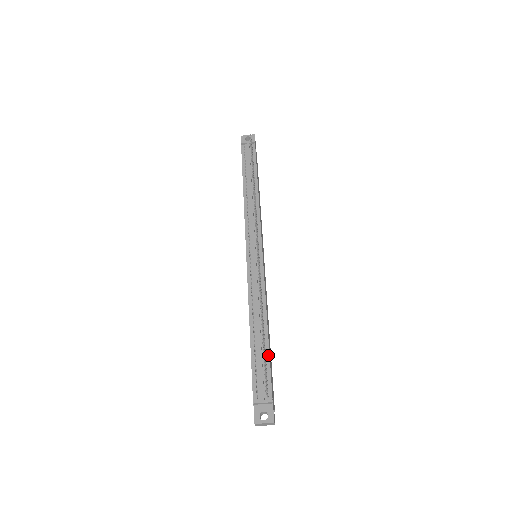
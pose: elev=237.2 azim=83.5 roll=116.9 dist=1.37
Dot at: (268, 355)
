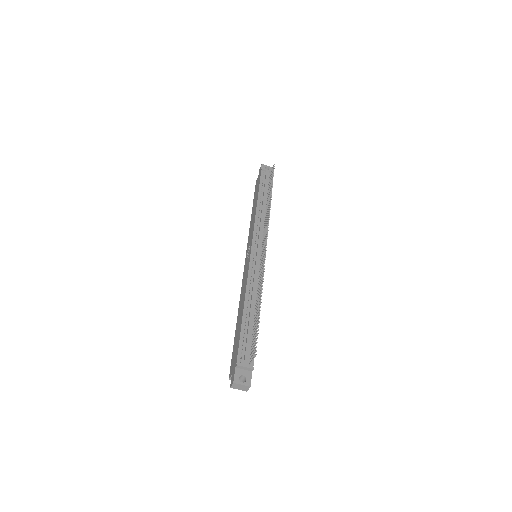
Dot at: occluded
